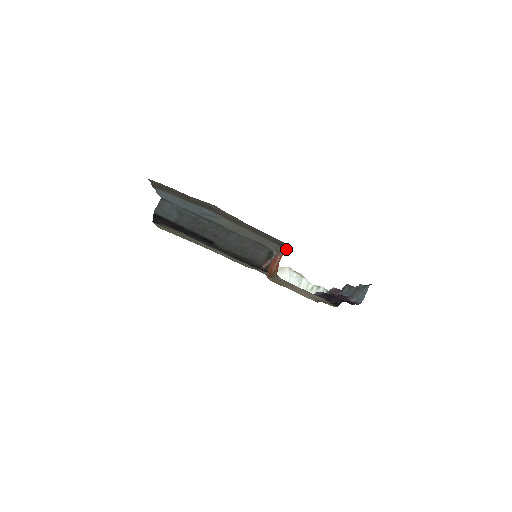
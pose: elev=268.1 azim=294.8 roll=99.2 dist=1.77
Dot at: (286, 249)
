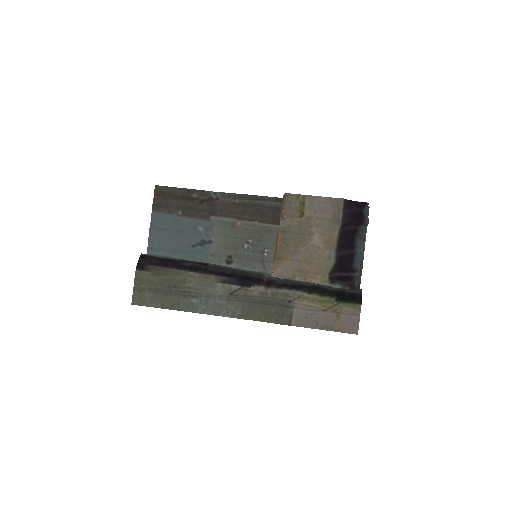
Dot at: occluded
